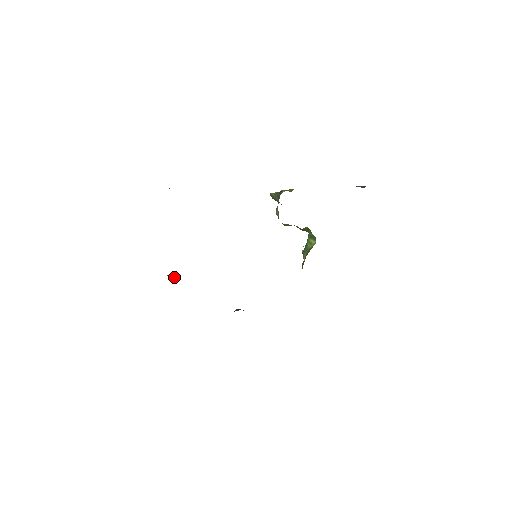
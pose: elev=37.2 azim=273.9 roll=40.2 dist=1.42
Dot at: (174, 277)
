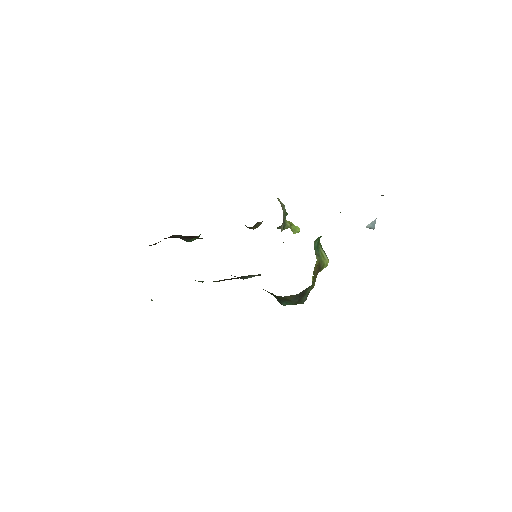
Dot at: occluded
